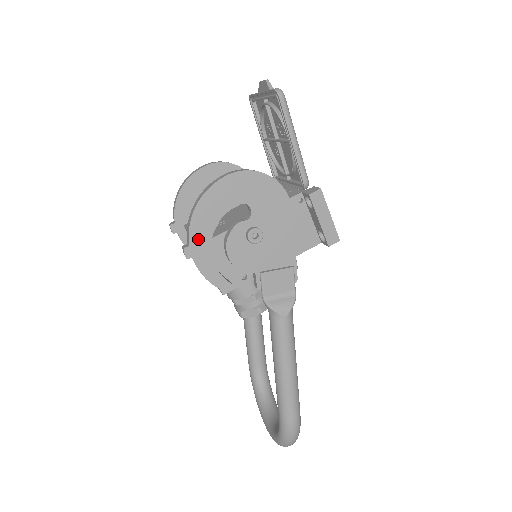
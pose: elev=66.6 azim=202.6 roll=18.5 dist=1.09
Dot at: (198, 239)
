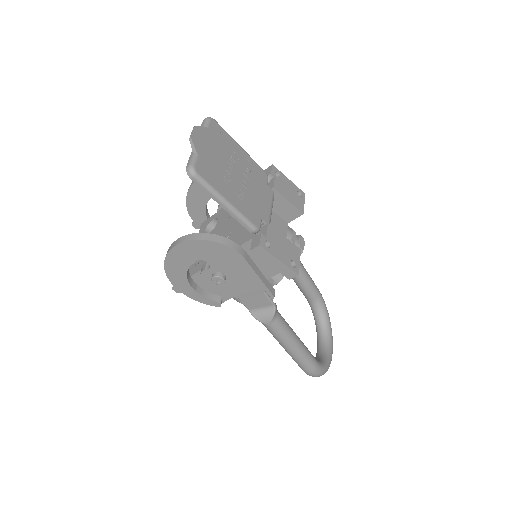
Dot at: (178, 283)
